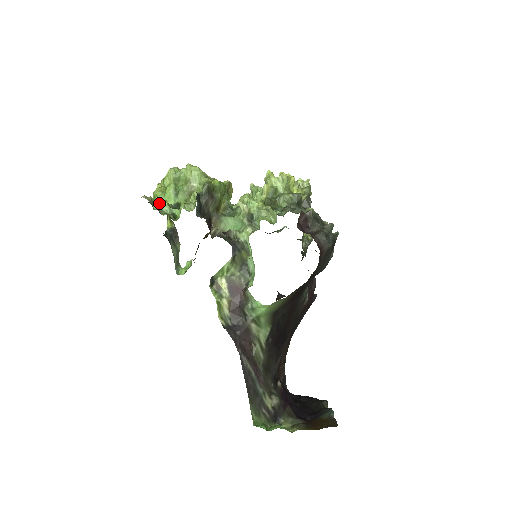
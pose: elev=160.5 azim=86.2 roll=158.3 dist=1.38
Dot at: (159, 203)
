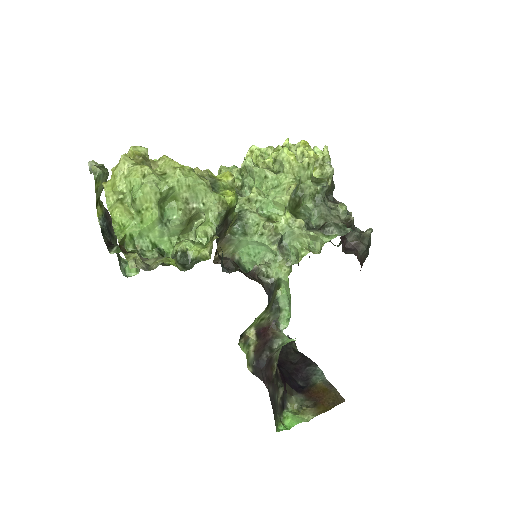
Dot at: (134, 240)
